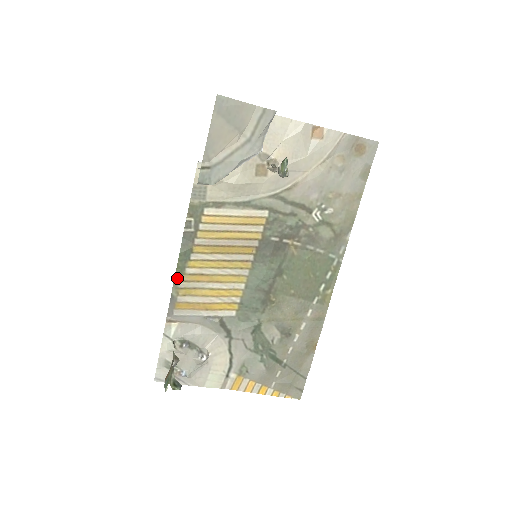
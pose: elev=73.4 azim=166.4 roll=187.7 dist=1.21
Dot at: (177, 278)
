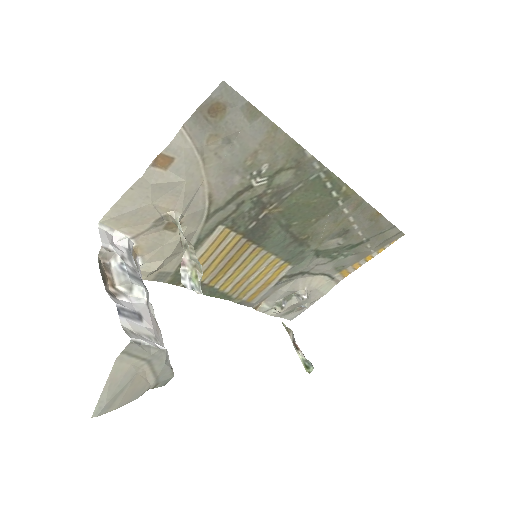
Dot at: (227, 298)
